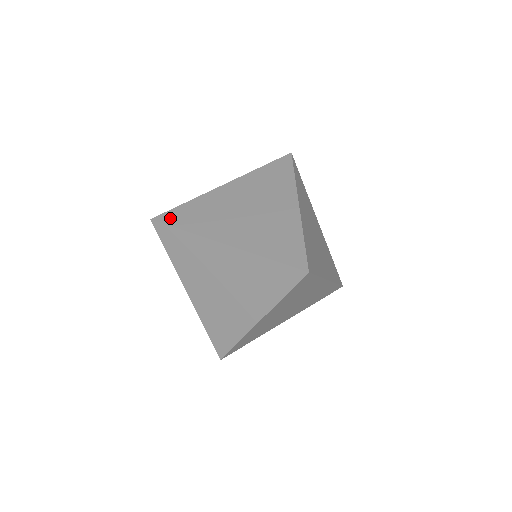
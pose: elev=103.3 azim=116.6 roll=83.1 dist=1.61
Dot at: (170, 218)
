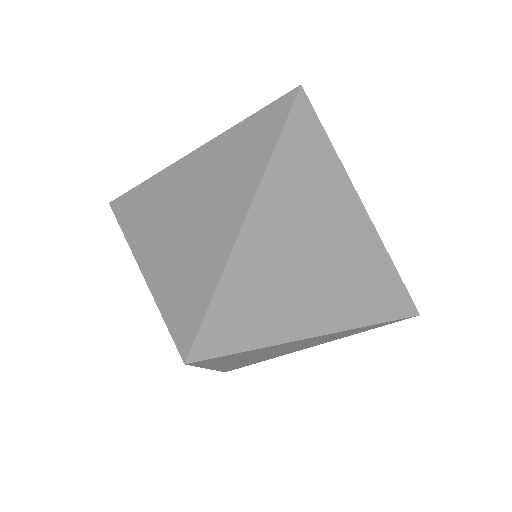
Dot at: occluded
